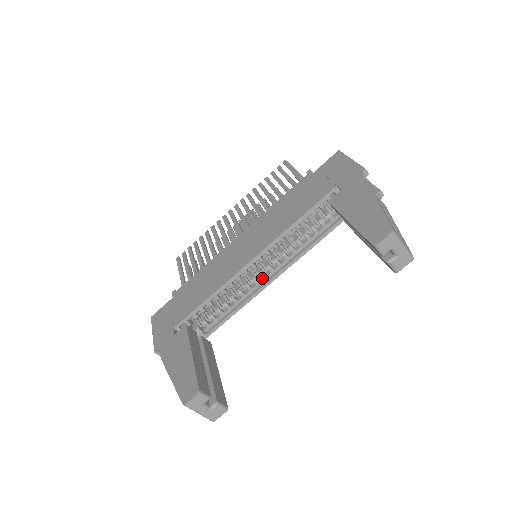
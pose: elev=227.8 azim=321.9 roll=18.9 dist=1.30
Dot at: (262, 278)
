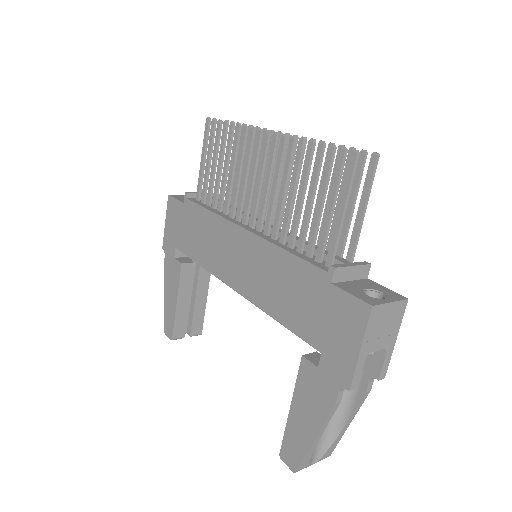
Dot at: occluded
